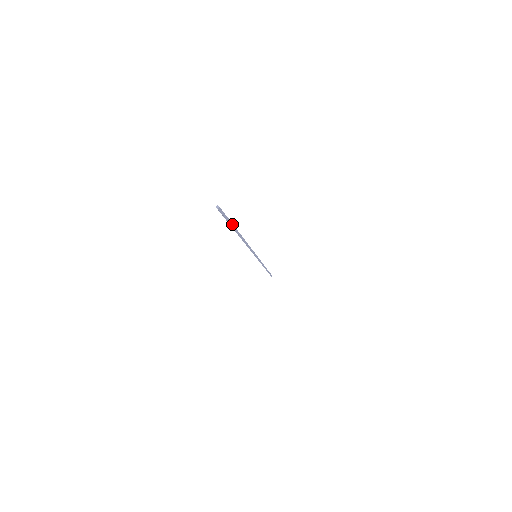
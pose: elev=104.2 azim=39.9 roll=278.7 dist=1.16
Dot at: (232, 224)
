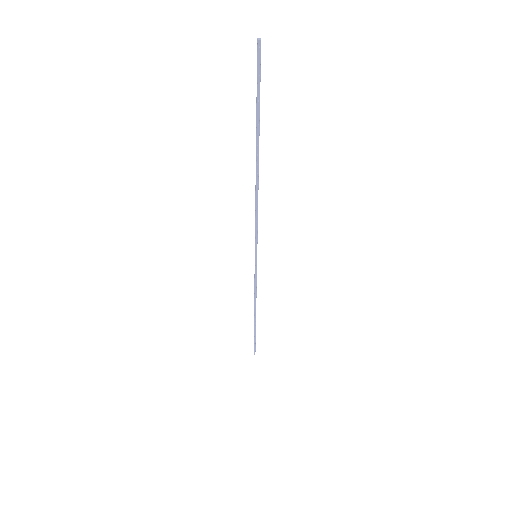
Dot at: (259, 110)
